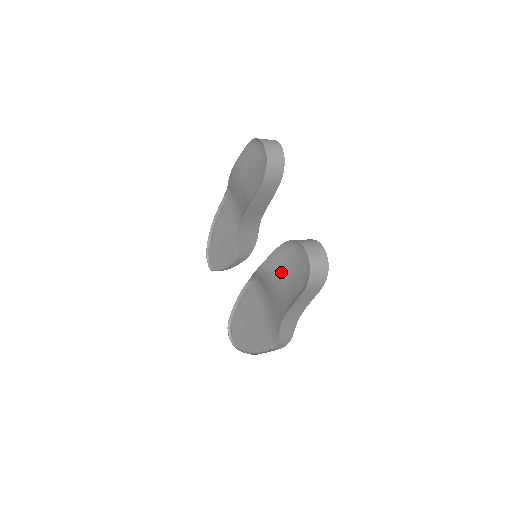
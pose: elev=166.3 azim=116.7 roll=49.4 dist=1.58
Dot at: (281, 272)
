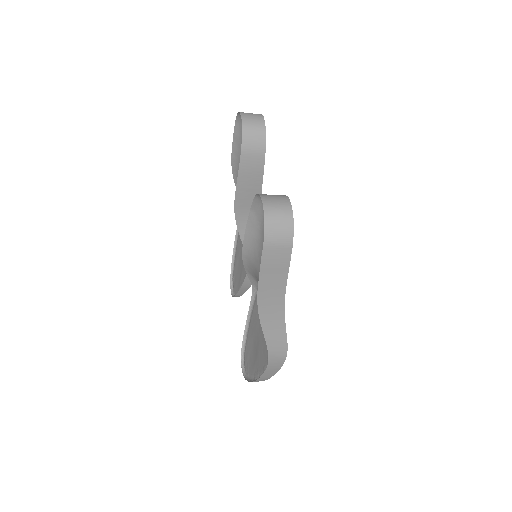
Dot at: (260, 251)
